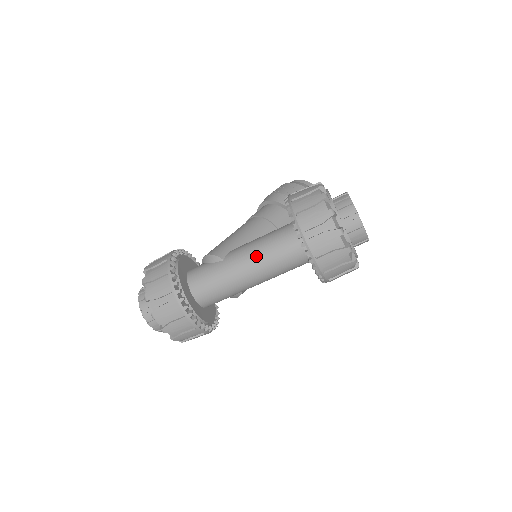
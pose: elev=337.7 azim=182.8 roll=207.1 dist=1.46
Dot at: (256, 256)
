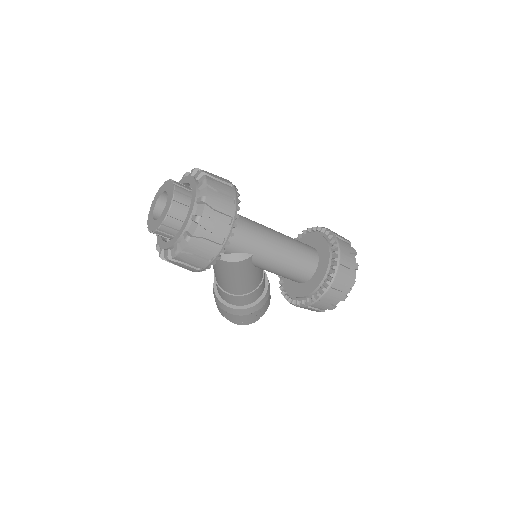
Dot at: (283, 235)
